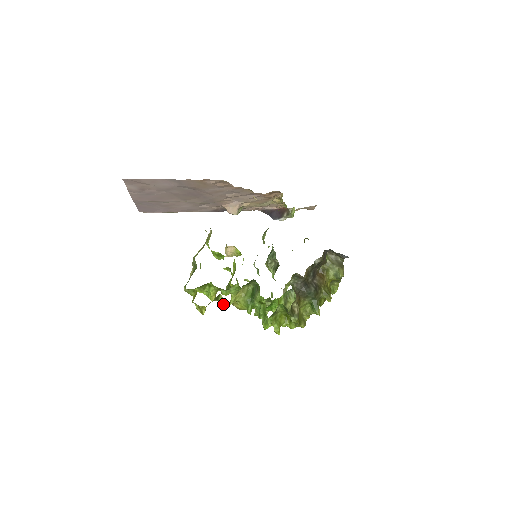
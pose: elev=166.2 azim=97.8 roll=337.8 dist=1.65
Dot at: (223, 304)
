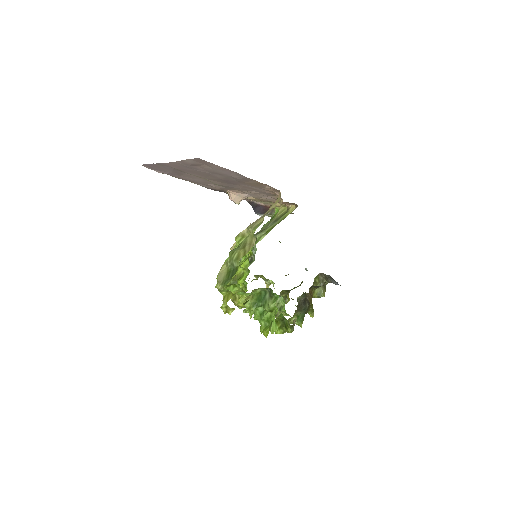
Dot at: (247, 309)
